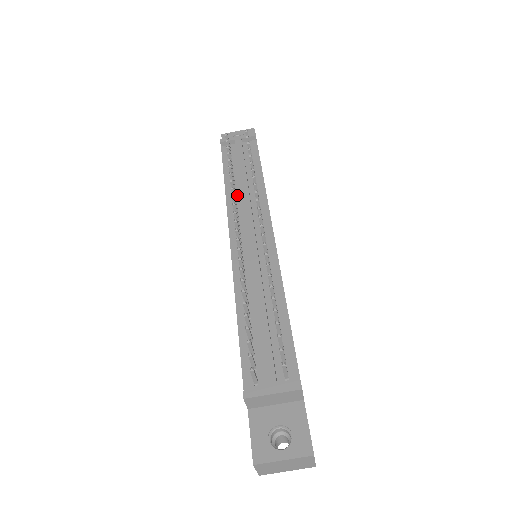
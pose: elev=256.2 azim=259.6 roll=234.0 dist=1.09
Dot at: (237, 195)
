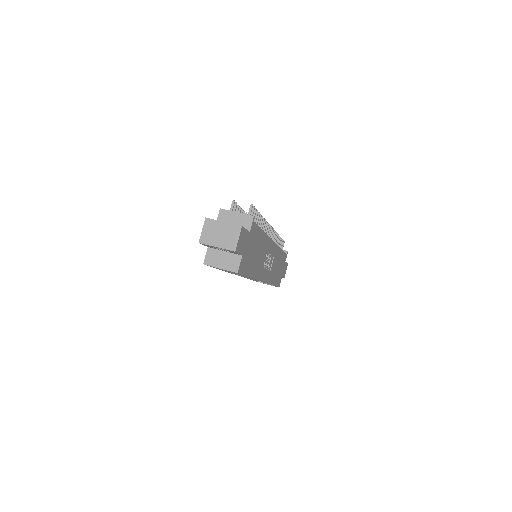
Dot at: occluded
